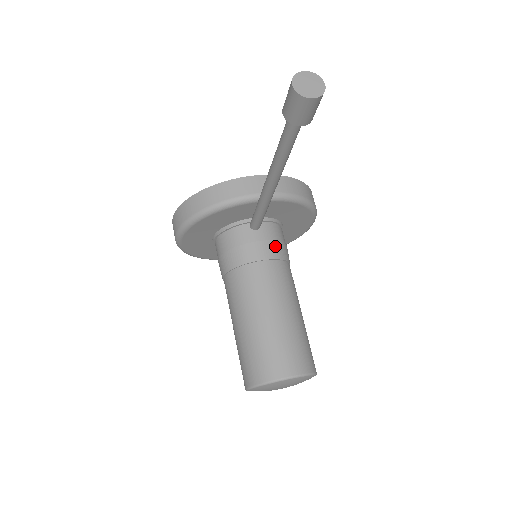
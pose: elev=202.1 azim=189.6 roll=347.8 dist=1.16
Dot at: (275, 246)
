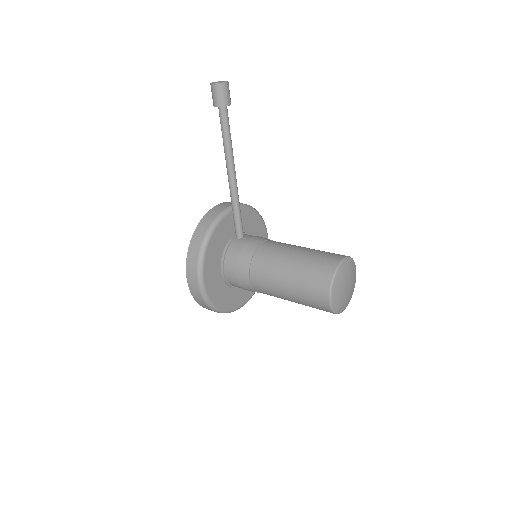
Dot at: (261, 237)
